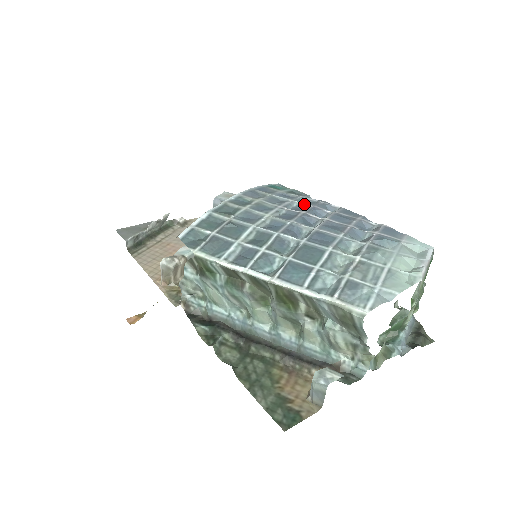
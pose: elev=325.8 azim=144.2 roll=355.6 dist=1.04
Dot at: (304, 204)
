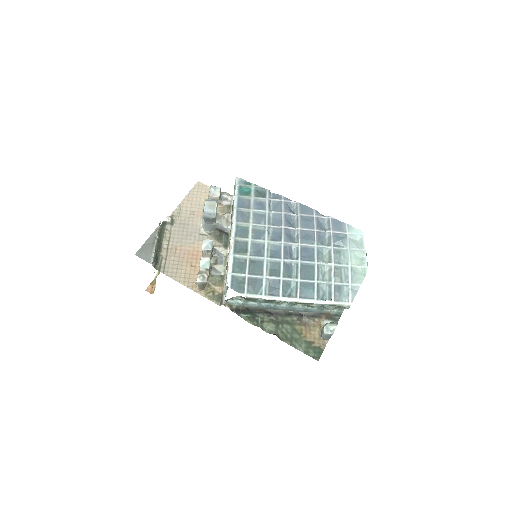
Dot at: (277, 213)
